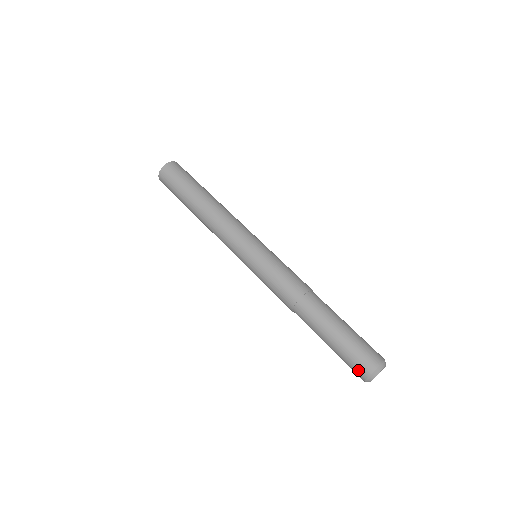
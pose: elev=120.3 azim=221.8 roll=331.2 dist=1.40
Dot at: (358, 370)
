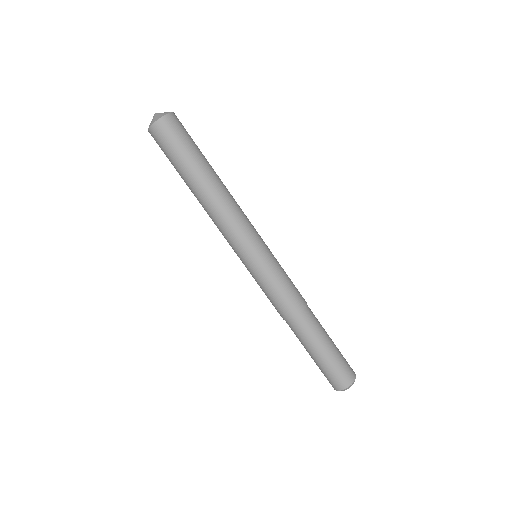
Dot at: (328, 380)
